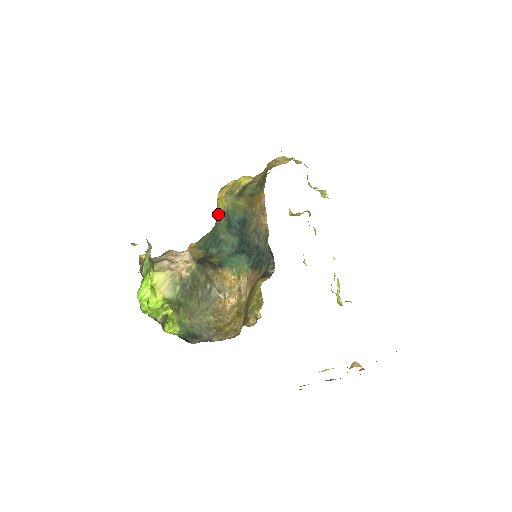
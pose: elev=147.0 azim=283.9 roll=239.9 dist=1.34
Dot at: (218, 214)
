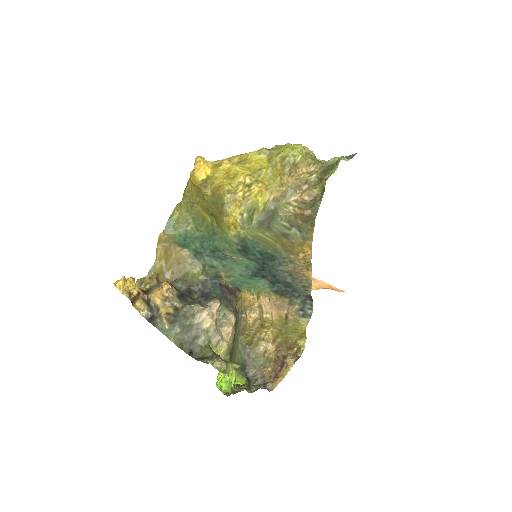
Dot at: (223, 232)
